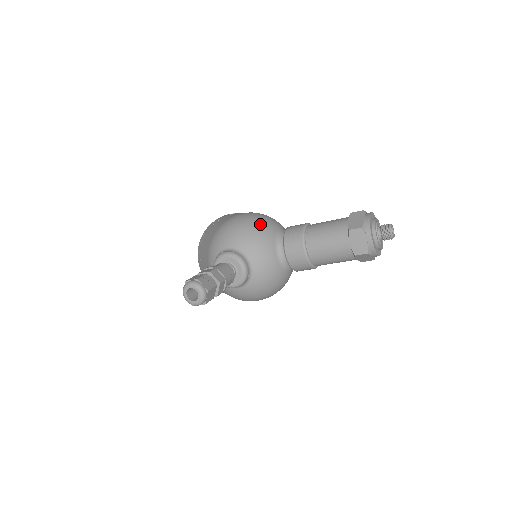
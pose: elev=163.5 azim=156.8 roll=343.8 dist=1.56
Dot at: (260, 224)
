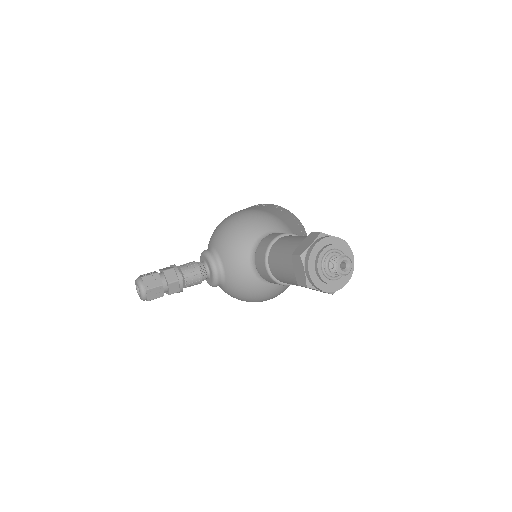
Dot at: (244, 226)
